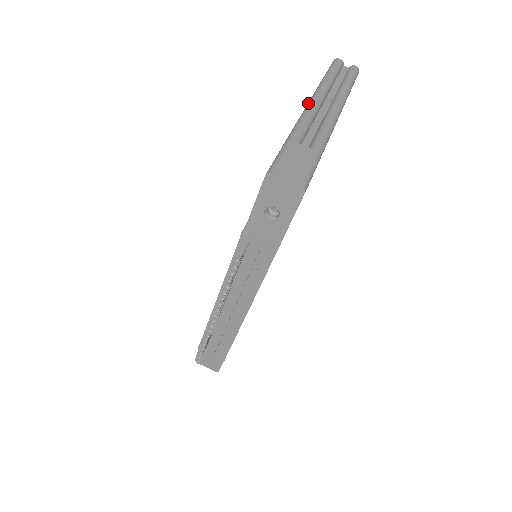
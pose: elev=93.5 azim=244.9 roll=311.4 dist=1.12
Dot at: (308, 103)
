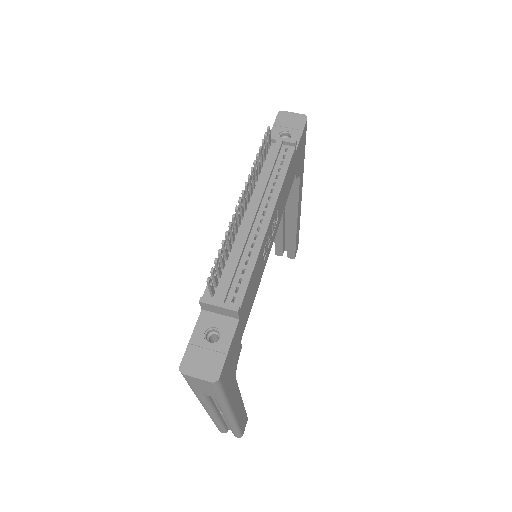
Dot at: occluded
